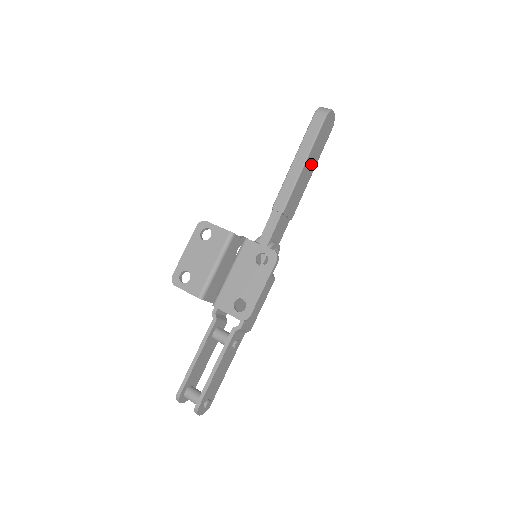
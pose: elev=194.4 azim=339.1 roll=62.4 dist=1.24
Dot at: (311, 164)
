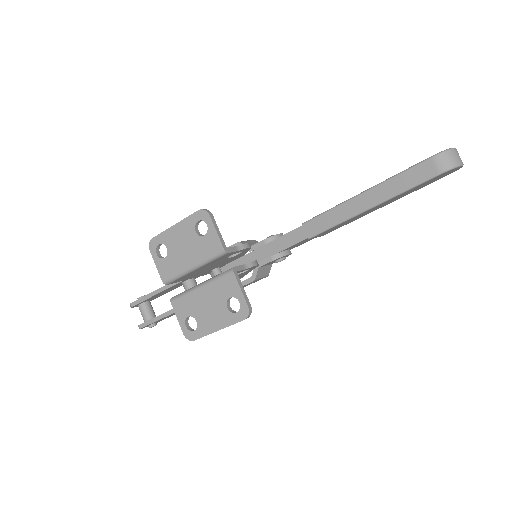
Dot at: (384, 204)
